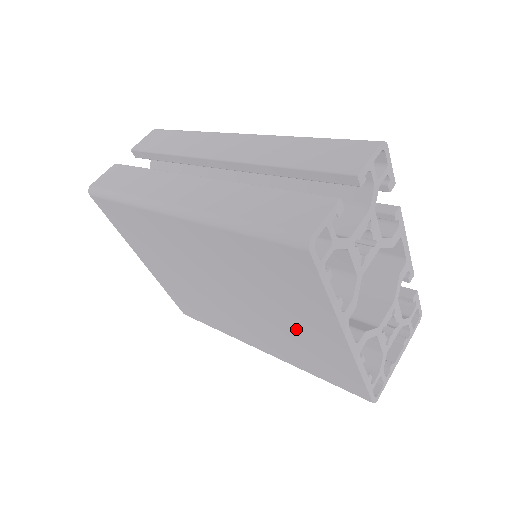
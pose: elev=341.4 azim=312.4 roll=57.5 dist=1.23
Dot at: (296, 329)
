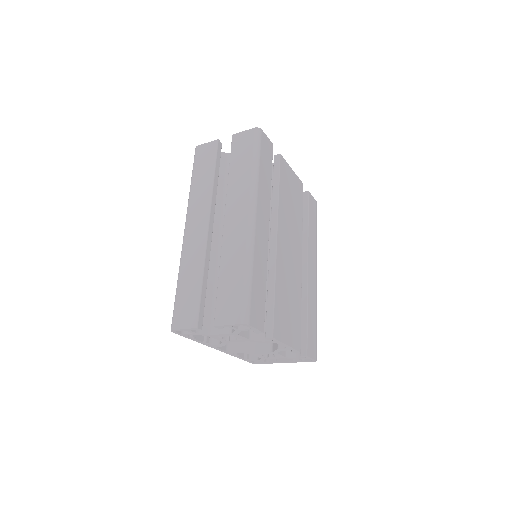
Dot at: occluded
